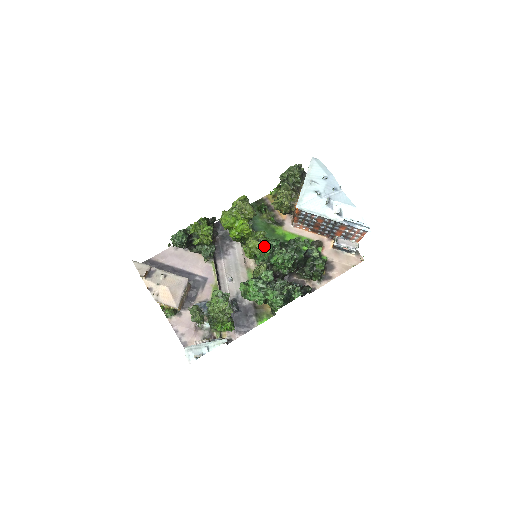
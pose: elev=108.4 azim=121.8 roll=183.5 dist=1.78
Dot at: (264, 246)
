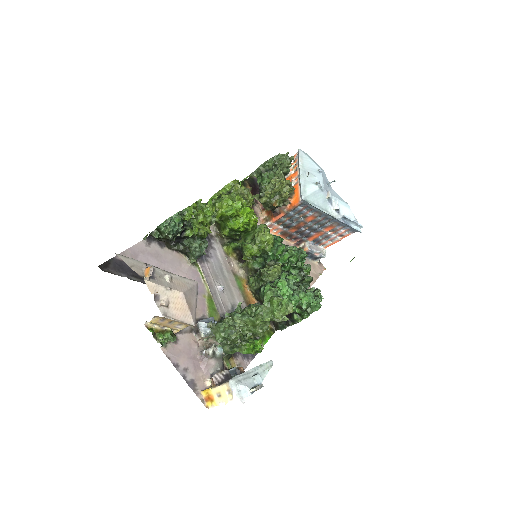
Dot at: (275, 241)
